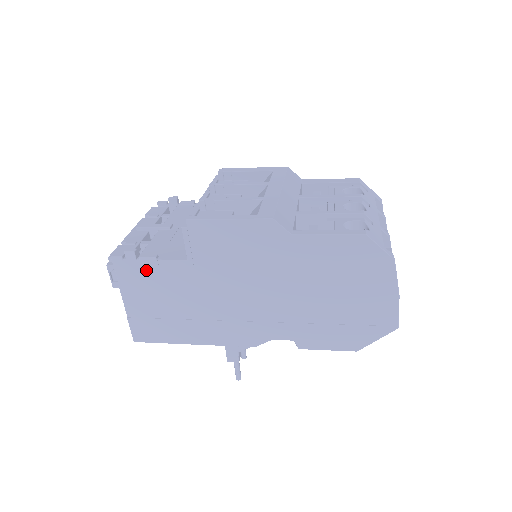
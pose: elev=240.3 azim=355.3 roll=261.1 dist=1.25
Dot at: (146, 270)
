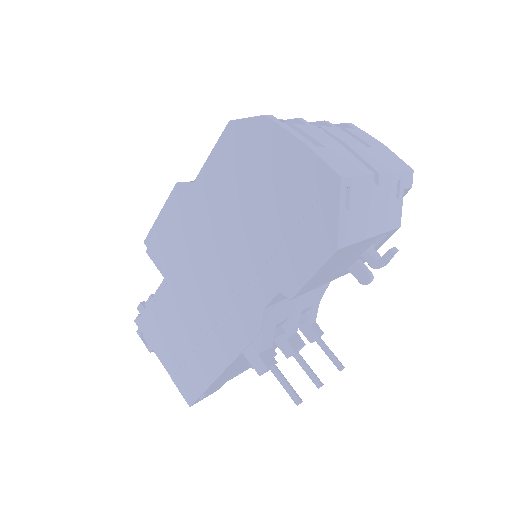
Dot at: (153, 314)
